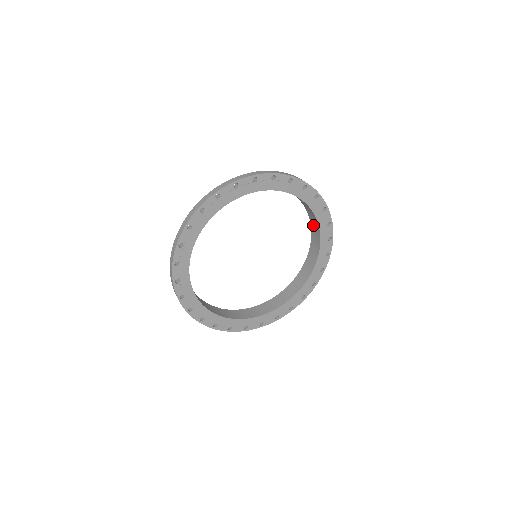
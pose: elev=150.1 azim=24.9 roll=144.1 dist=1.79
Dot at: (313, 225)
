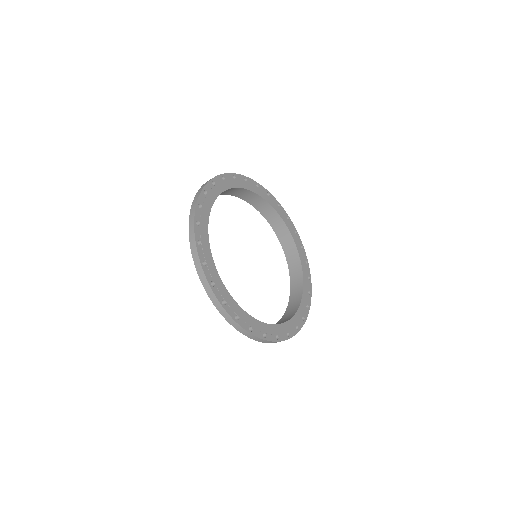
Dot at: (288, 313)
